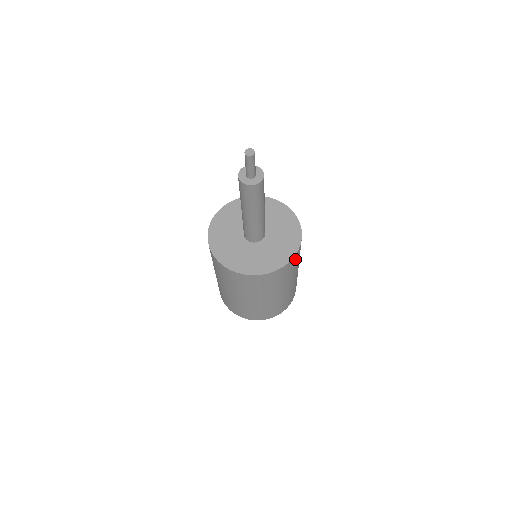
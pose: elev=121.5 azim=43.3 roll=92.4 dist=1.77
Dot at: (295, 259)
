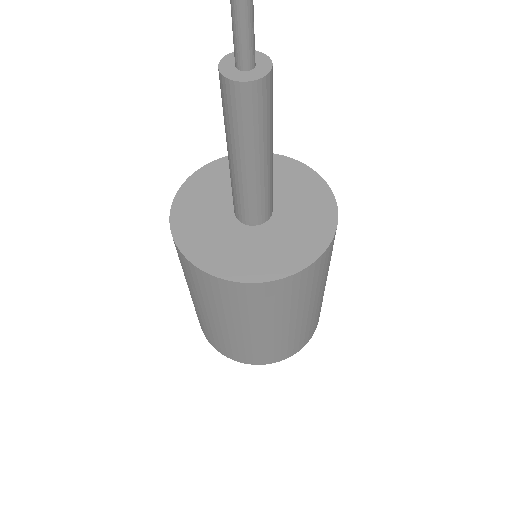
Dot at: occluded
